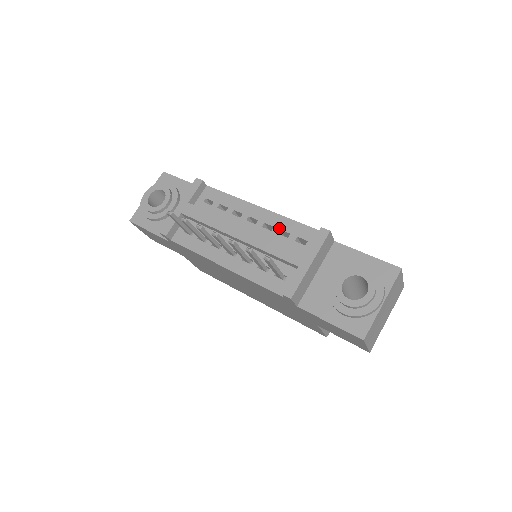
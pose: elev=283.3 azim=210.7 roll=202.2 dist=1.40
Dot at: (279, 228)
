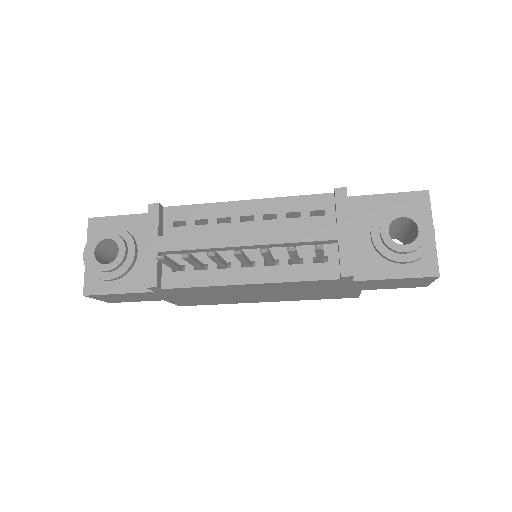
Dot at: (284, 212)
